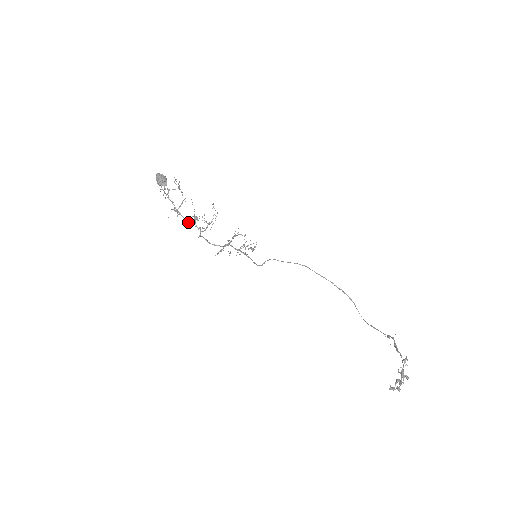
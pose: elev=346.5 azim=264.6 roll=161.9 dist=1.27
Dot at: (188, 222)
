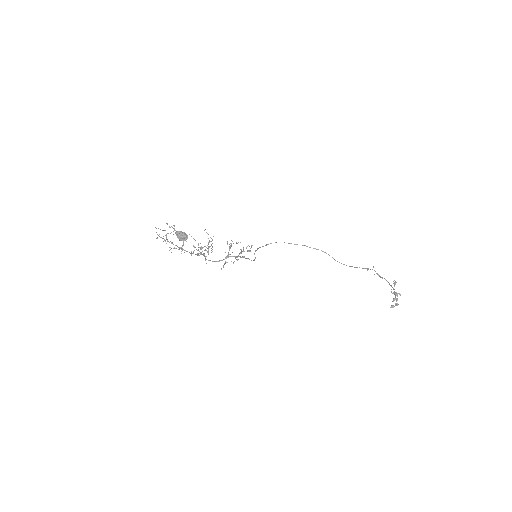
Dot at: occluded
